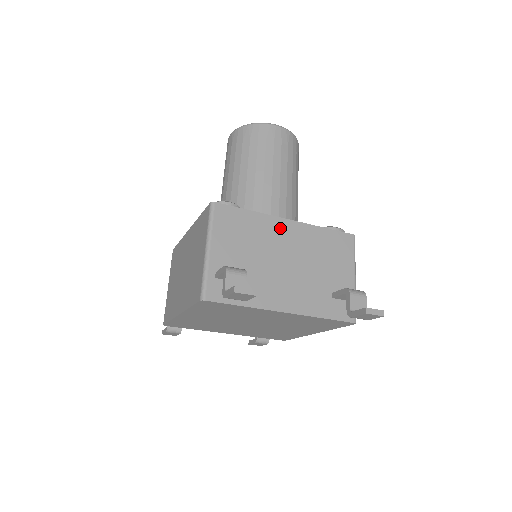
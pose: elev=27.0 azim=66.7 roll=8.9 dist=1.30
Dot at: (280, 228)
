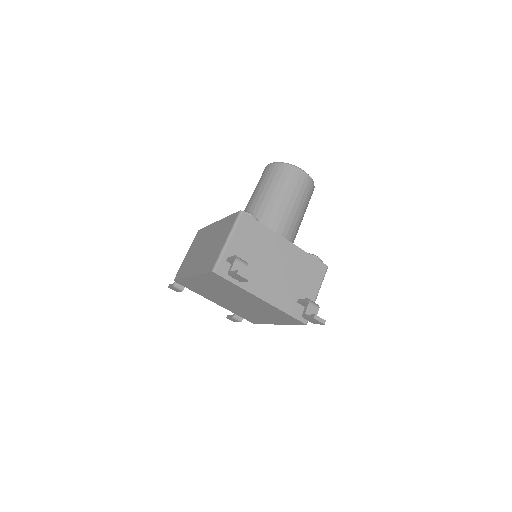
Dot at: (279, 244)
